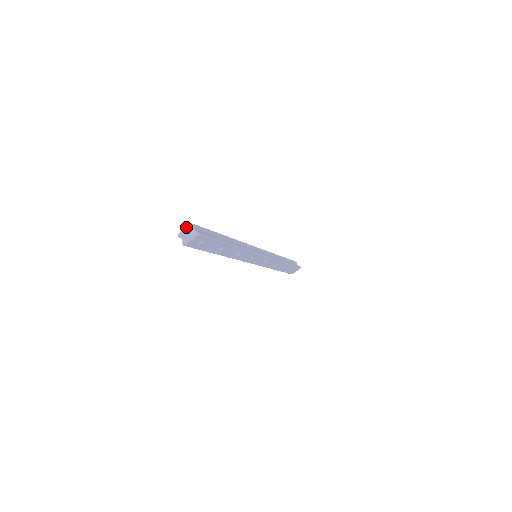
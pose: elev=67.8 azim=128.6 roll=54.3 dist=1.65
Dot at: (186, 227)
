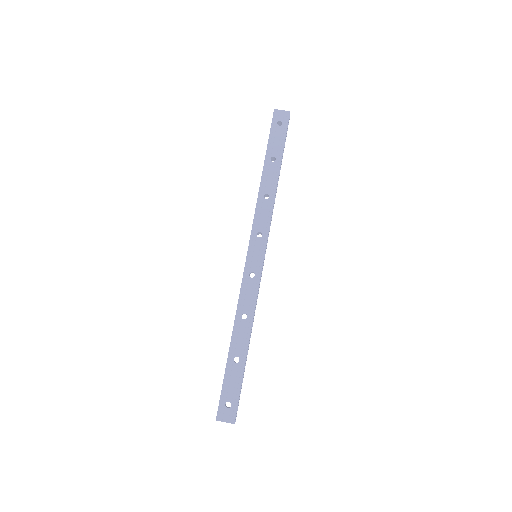
Dot at: occluded
